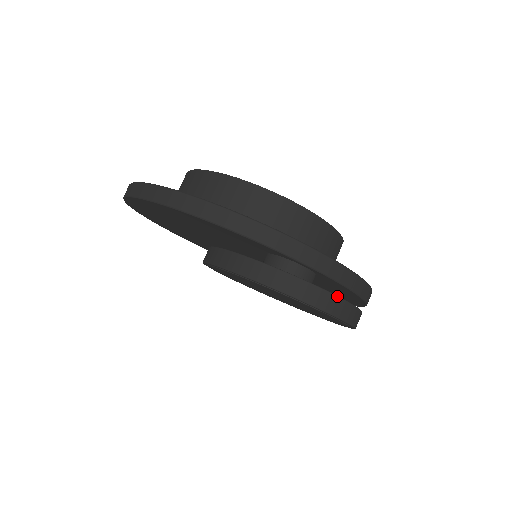
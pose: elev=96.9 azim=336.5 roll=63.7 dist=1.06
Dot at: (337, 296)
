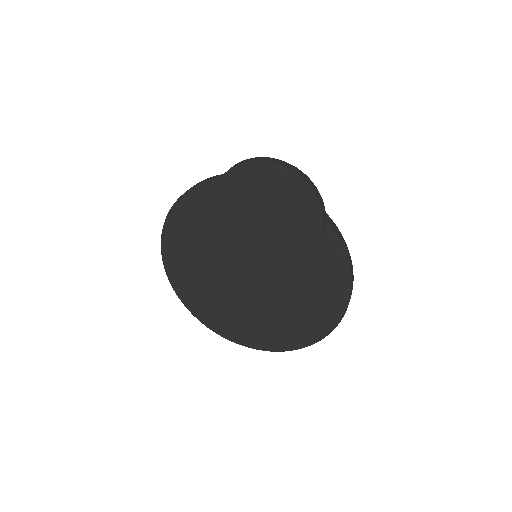
Dot at: occluded
